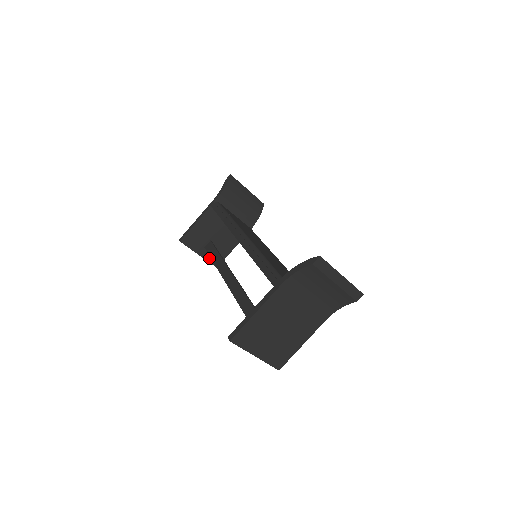
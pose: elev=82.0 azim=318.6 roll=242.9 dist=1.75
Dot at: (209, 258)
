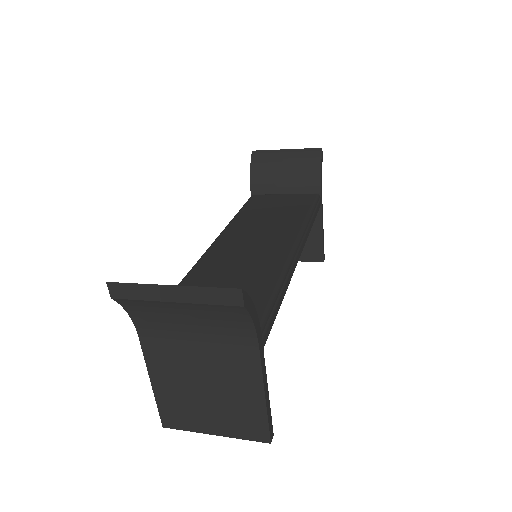
Dot at: (304, 257)
